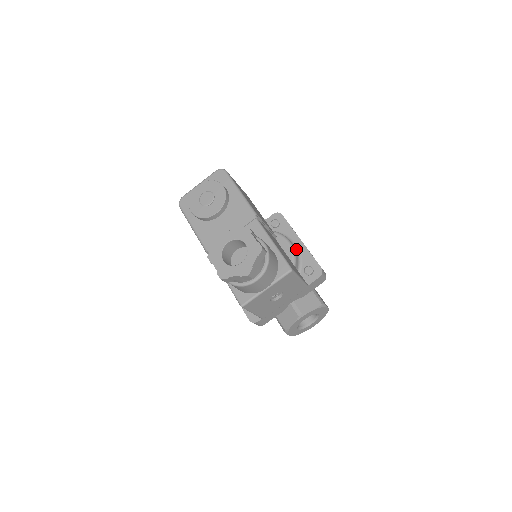
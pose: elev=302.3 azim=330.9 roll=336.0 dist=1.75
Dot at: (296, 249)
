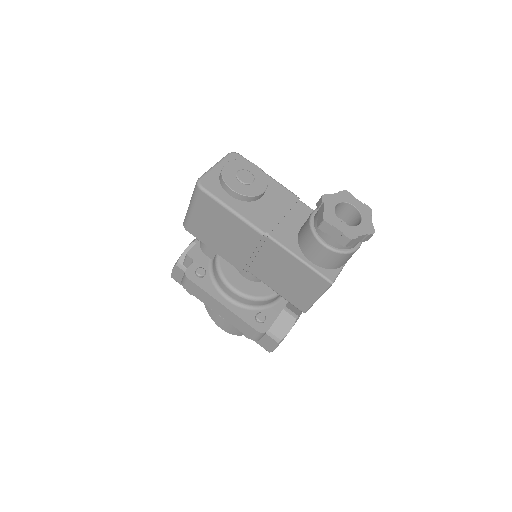
Dot at: occluded
